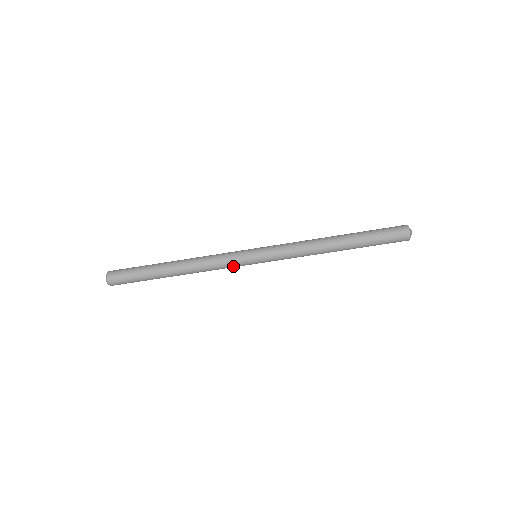
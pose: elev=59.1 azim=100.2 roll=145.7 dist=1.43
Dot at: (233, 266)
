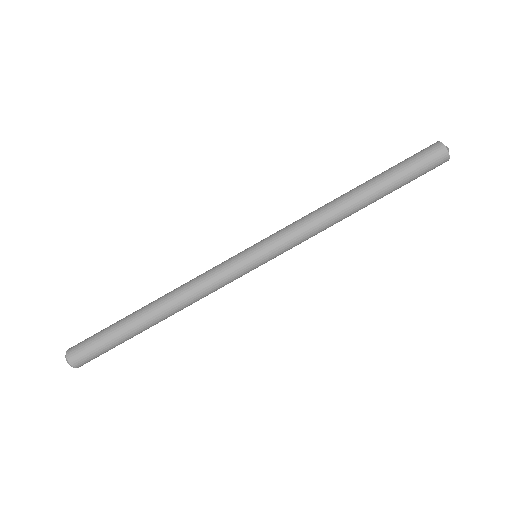
Dot at: (229, 279)
